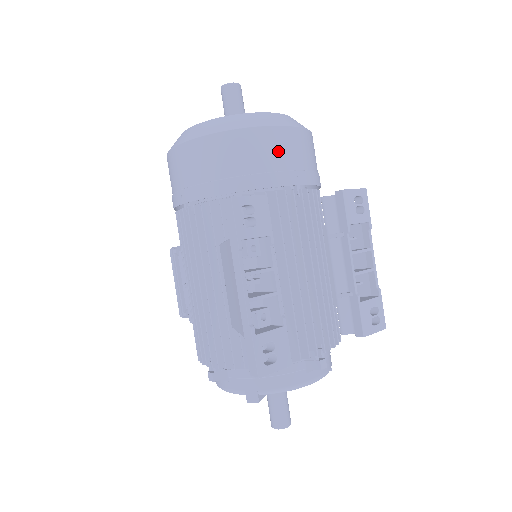
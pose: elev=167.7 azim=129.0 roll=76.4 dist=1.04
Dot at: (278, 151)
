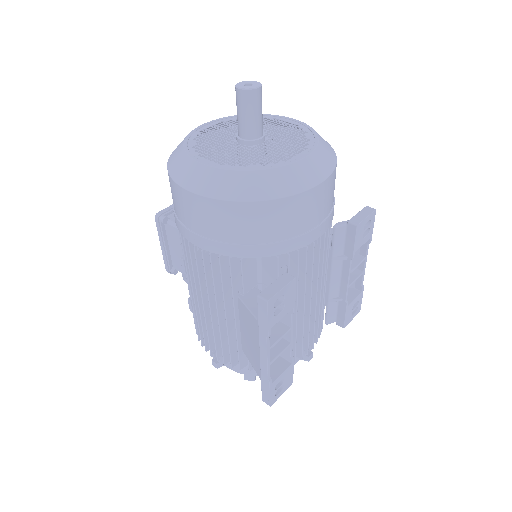
Dot at: (307, 214)
